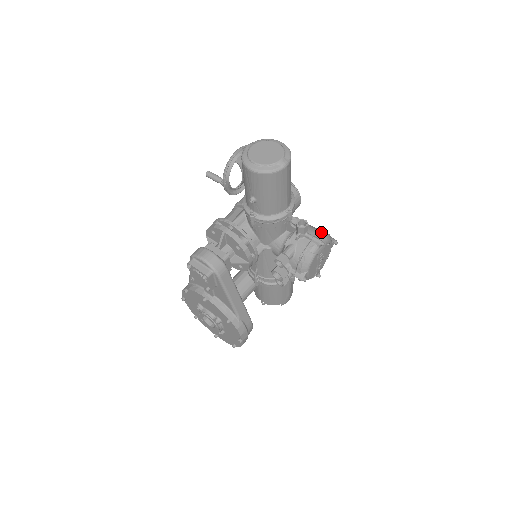
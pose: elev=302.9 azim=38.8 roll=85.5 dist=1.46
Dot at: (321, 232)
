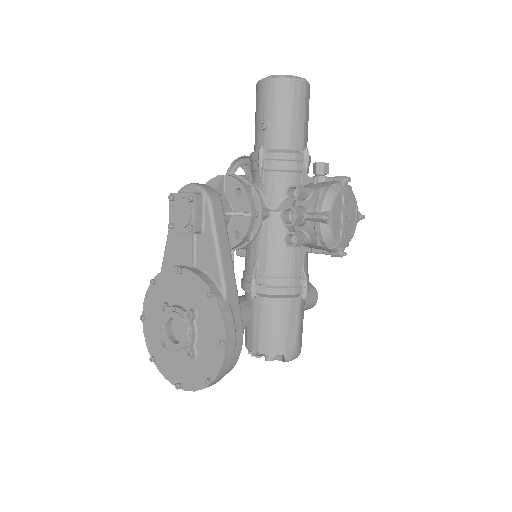
Dot at: occluded
